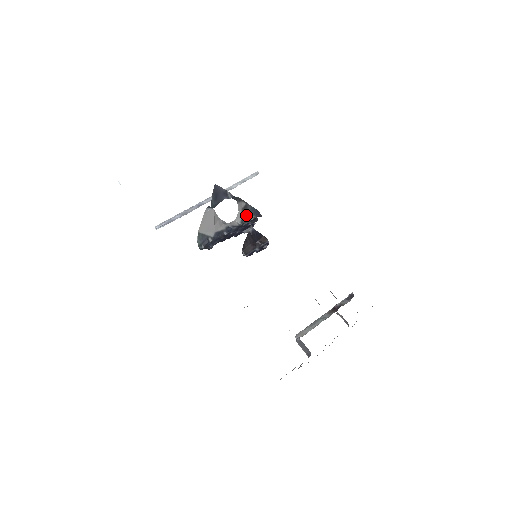
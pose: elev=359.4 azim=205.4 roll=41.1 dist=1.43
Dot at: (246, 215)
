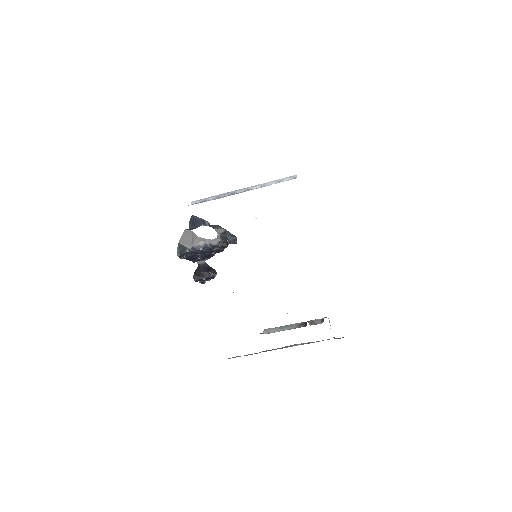
Dot at: (224, 238)
